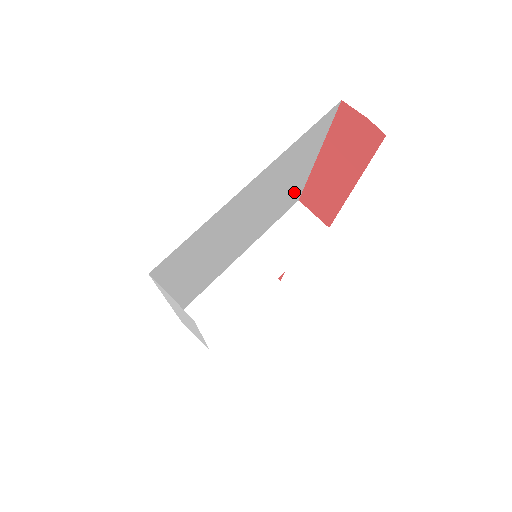
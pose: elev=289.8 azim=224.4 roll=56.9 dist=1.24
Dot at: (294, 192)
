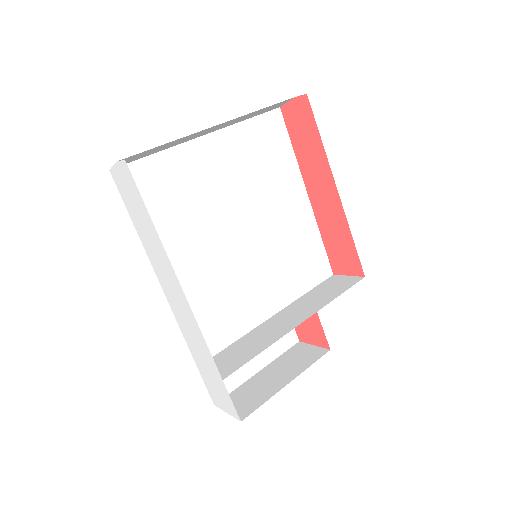
Dot at: (307, 239)
